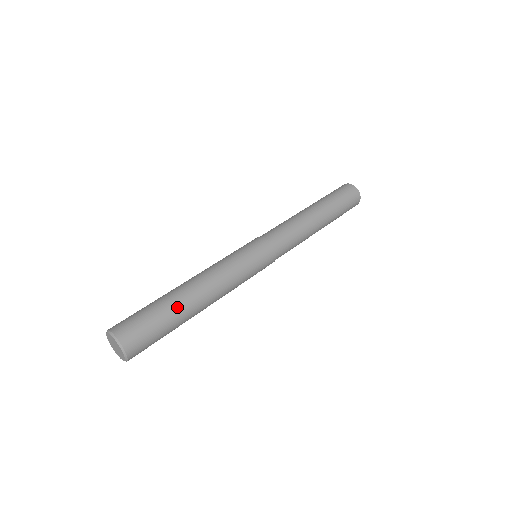
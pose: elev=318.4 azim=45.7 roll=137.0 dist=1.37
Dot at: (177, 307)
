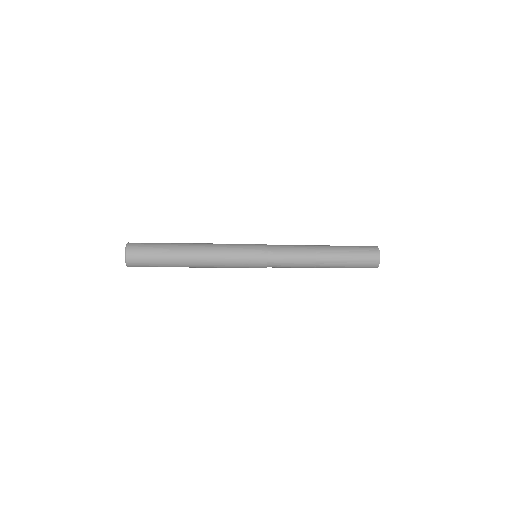
Dot at: (173, 244)
